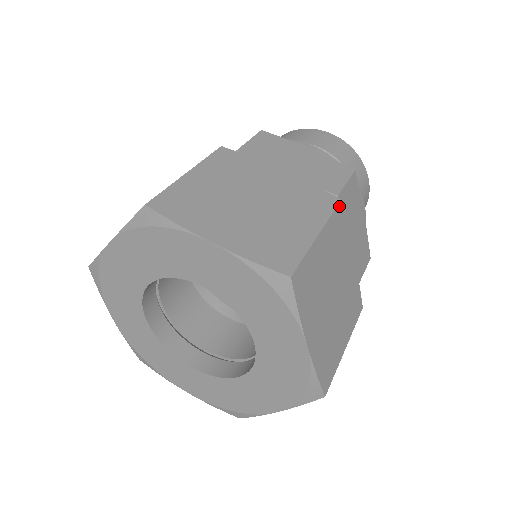
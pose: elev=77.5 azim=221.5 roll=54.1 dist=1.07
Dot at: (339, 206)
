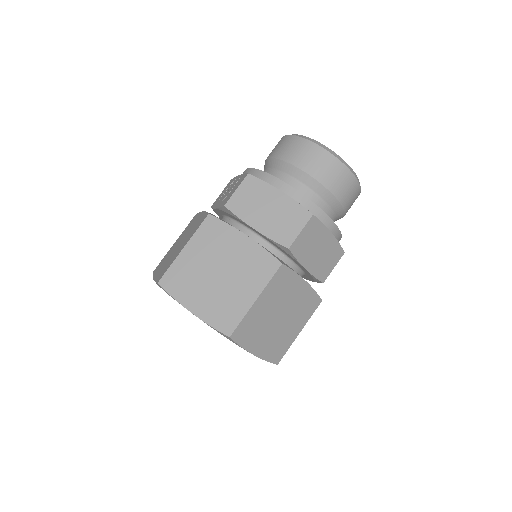
Dot at: (280, 269)
